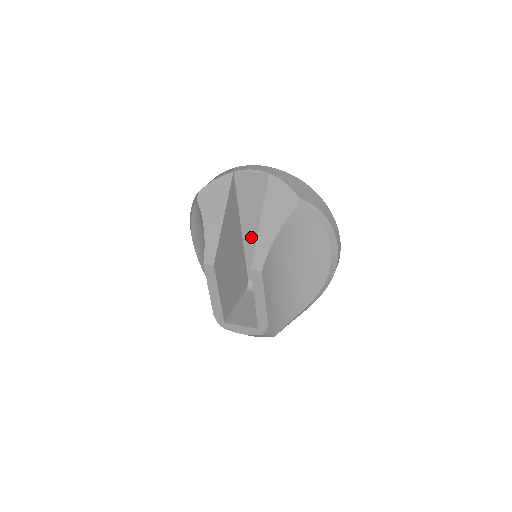
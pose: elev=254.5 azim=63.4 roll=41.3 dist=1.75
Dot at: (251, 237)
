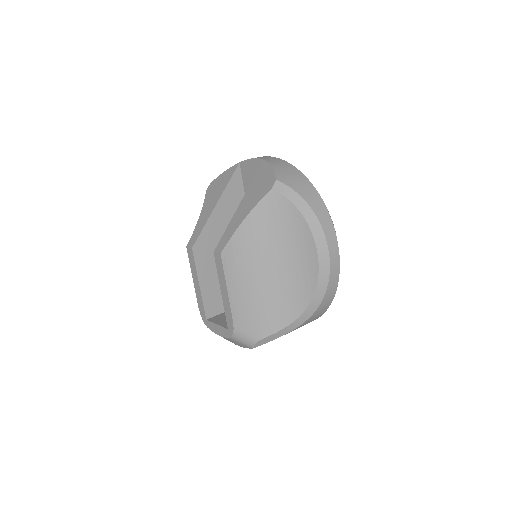
Dot at: occluded
